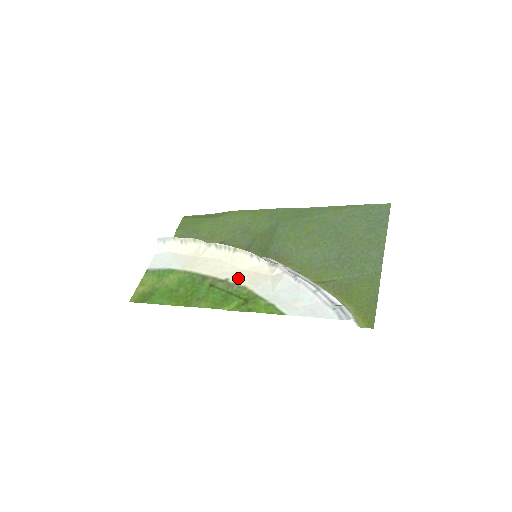
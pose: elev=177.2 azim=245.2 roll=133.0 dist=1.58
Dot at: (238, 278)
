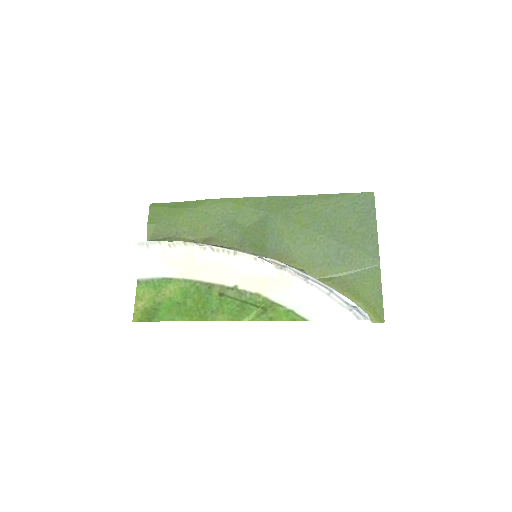
Dot at: (247, 284)
